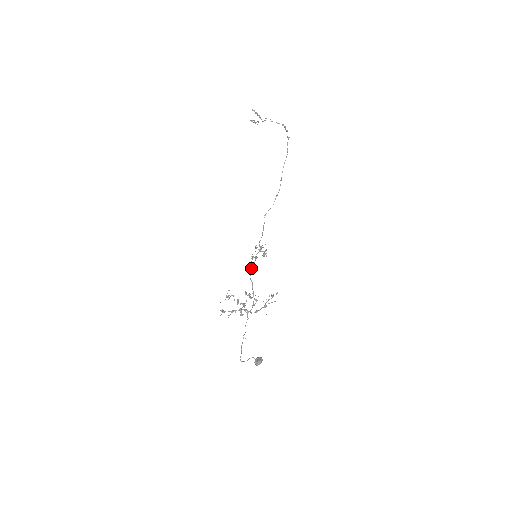
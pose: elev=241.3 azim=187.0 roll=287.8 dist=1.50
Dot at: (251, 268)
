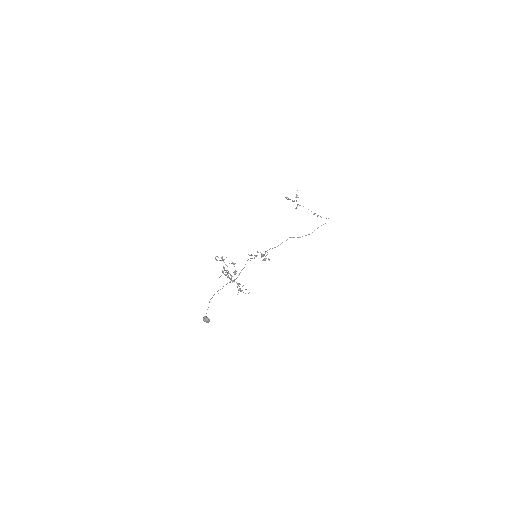
Dot at: (250, 258)
